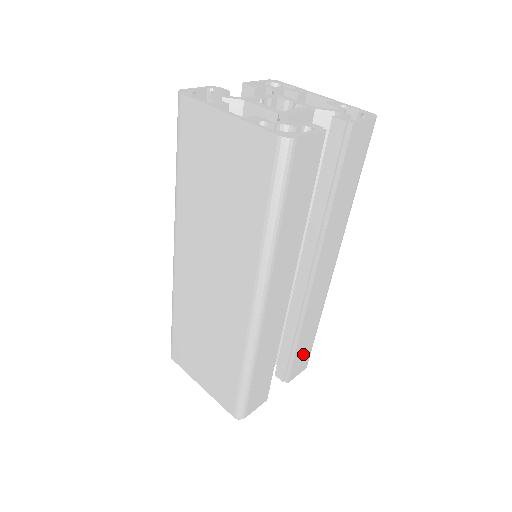
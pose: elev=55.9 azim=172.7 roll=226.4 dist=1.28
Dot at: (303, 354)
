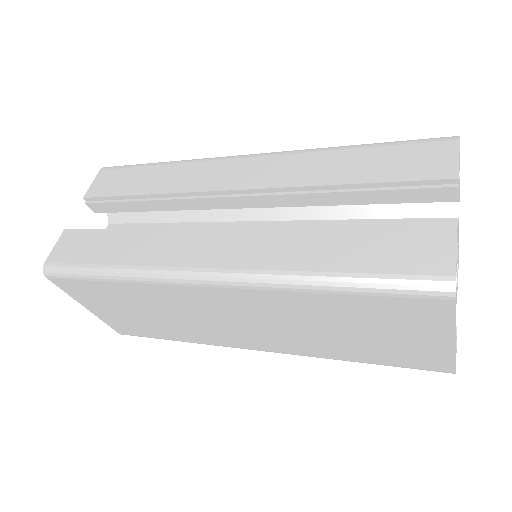
Dot at: occluded
